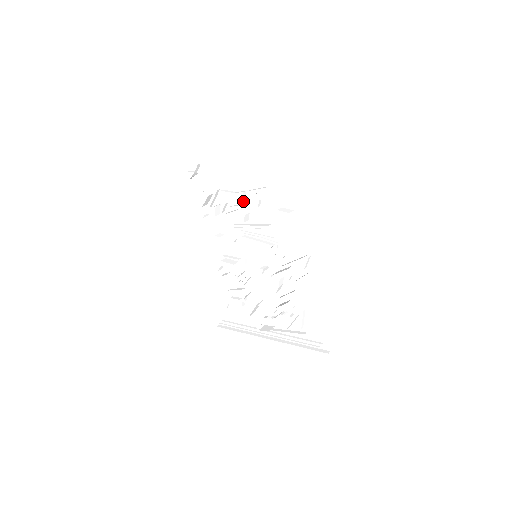
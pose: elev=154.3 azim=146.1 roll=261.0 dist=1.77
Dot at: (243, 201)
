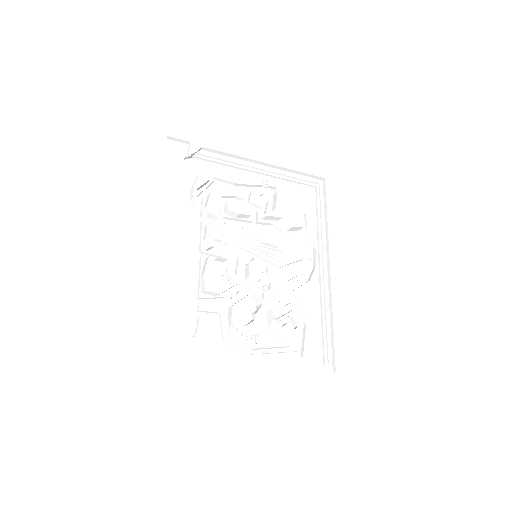
Dot at: (243, 199)
